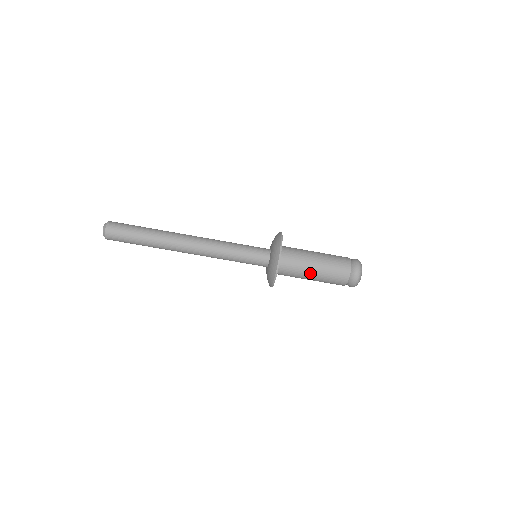
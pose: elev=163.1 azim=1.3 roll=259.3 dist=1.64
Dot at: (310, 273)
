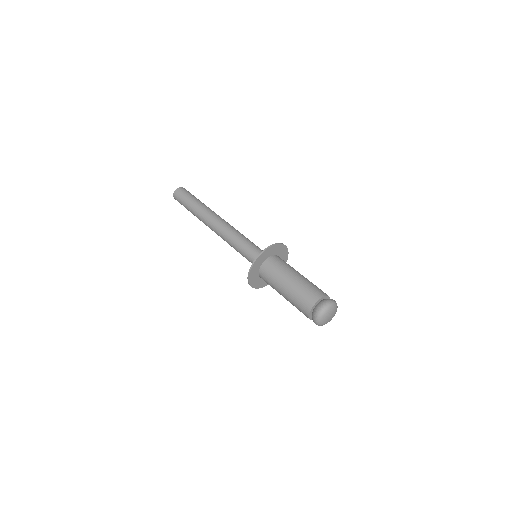
Dot at: occluded
